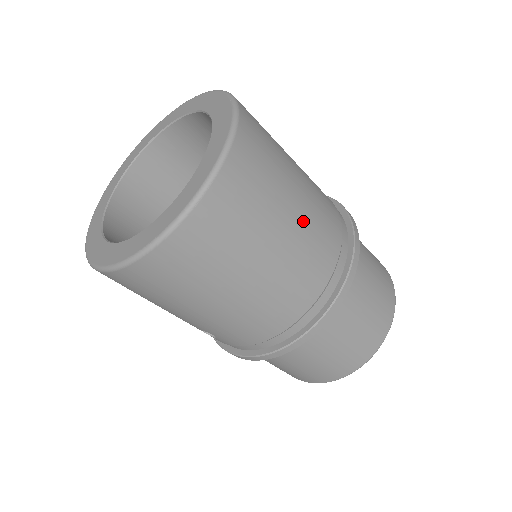
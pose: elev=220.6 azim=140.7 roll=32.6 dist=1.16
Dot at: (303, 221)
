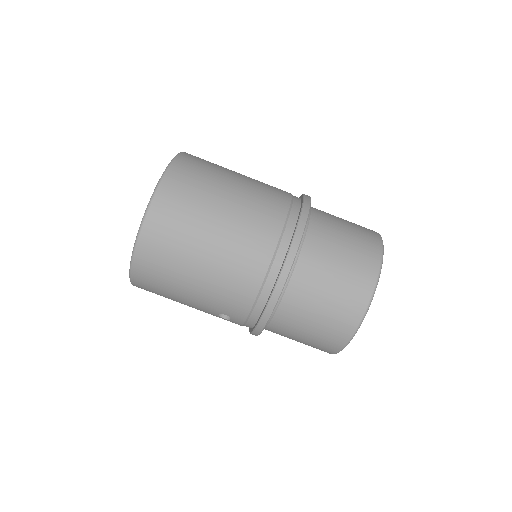
Dot at: (240, 203)
